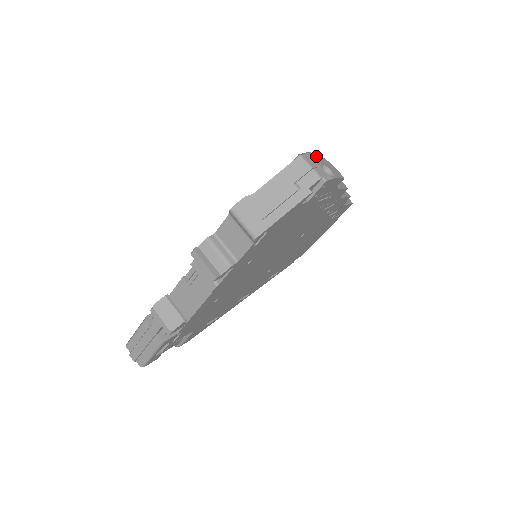
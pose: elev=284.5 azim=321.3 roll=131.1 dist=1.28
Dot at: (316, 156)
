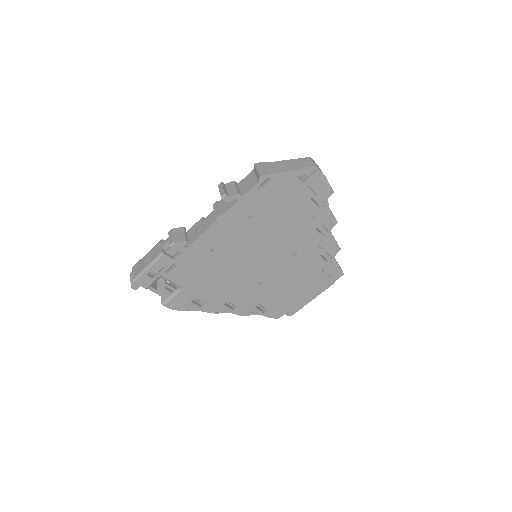
Dot at: occluded
